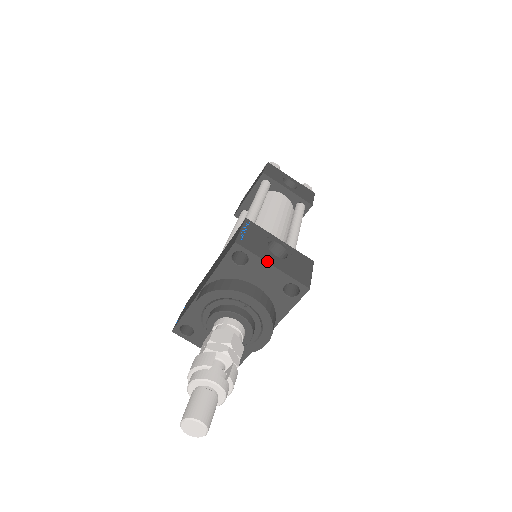
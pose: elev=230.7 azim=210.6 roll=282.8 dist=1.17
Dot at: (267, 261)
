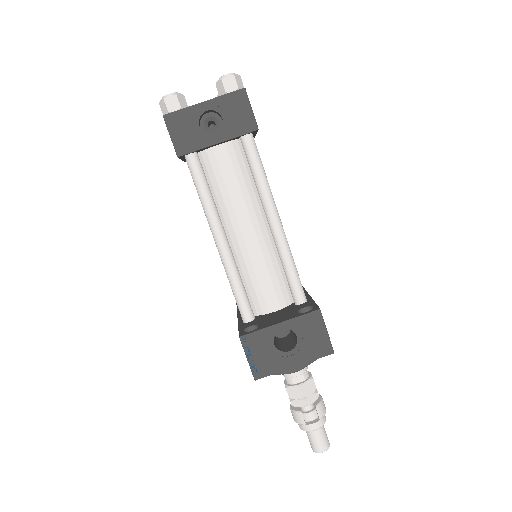
Dot at: (288, 368)
